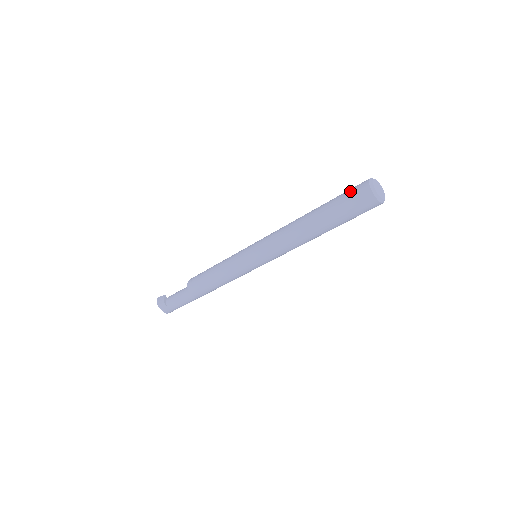
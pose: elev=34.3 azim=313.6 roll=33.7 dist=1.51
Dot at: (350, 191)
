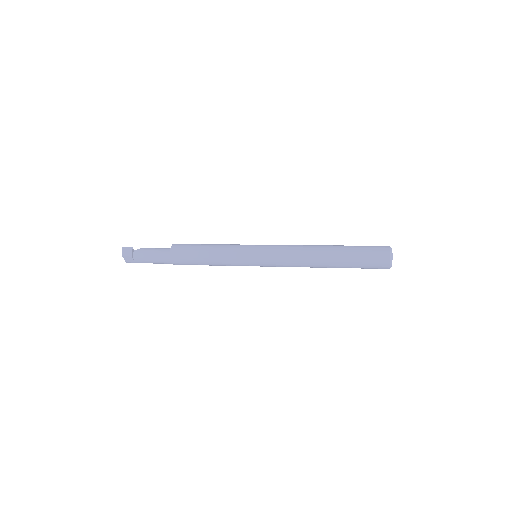
Dot at: (372, 252)
